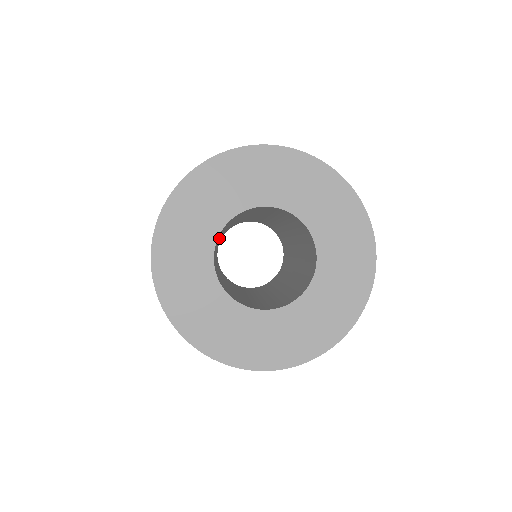
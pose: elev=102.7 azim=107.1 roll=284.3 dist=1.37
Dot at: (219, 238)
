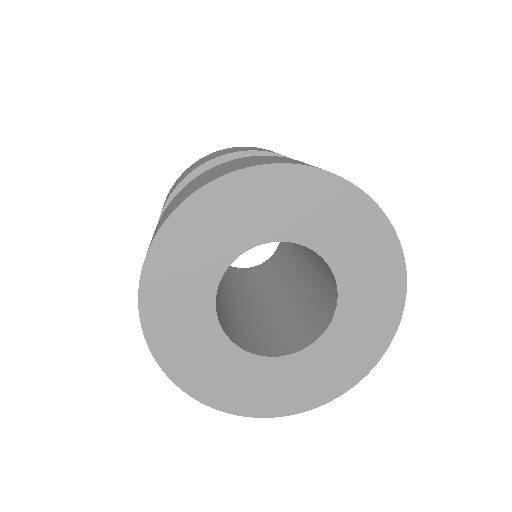
Dot at: occluded
